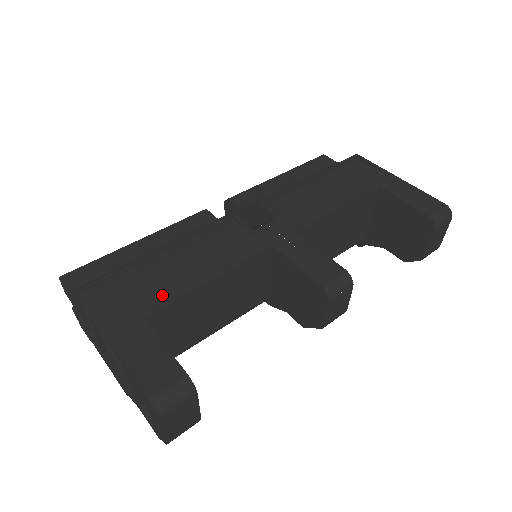
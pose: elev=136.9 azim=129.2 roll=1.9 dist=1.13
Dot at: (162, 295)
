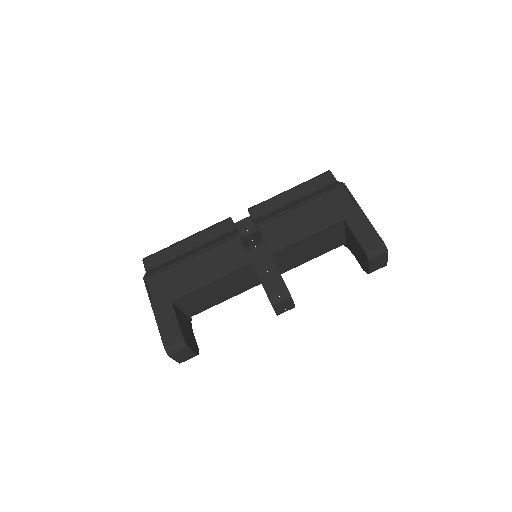
Dot at: (183, 289)
